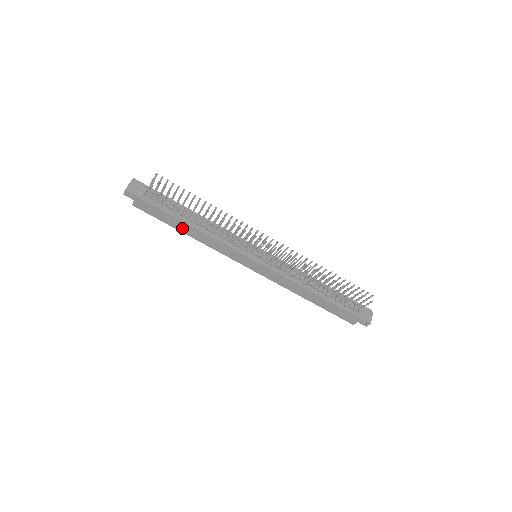
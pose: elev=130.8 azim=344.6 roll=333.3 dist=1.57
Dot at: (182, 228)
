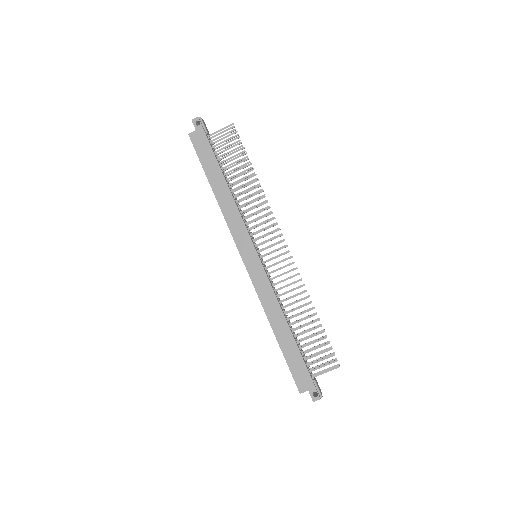
Dot at: (215, 182)
